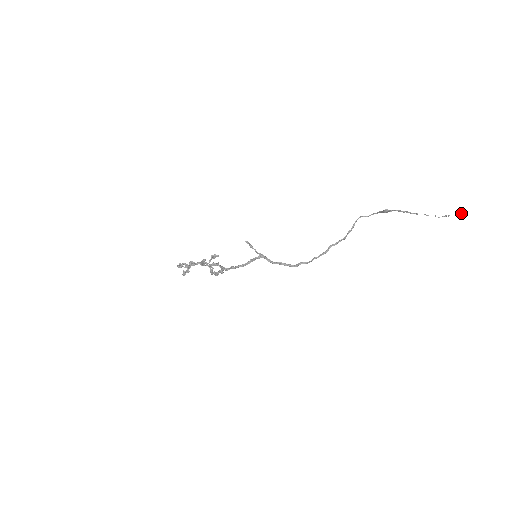
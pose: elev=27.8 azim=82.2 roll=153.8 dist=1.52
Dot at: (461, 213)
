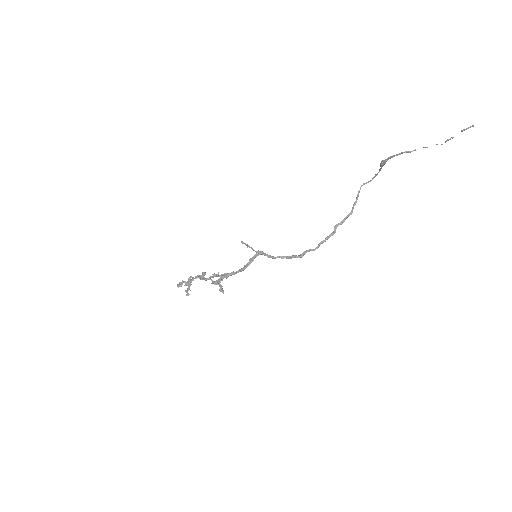
Dot at: (465, 129)
